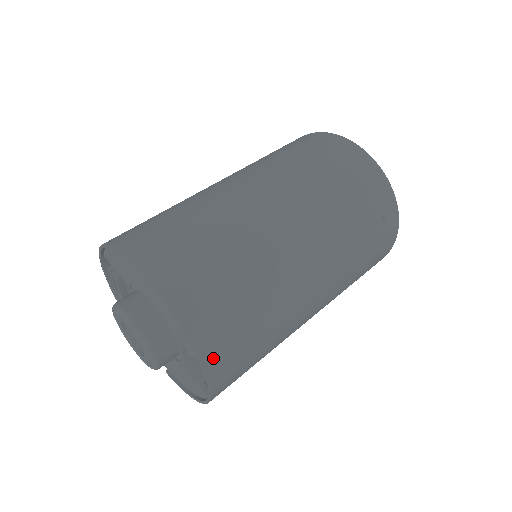
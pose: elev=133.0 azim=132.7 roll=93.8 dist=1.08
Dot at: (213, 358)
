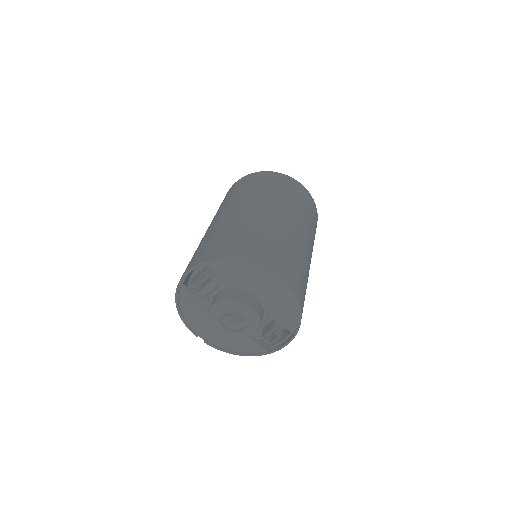
Dot at: occluded
